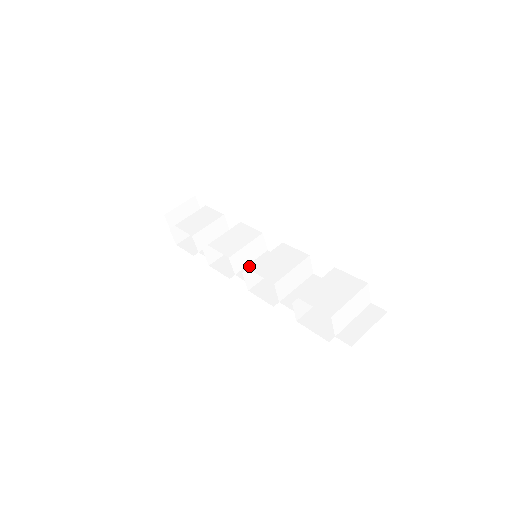
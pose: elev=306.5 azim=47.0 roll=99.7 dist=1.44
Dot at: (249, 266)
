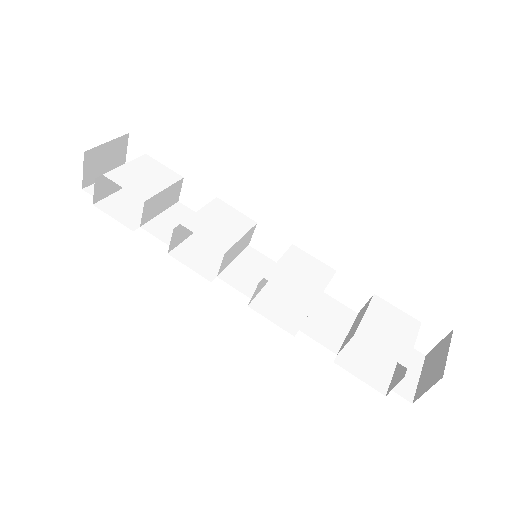
Dot at: (233, 266)
